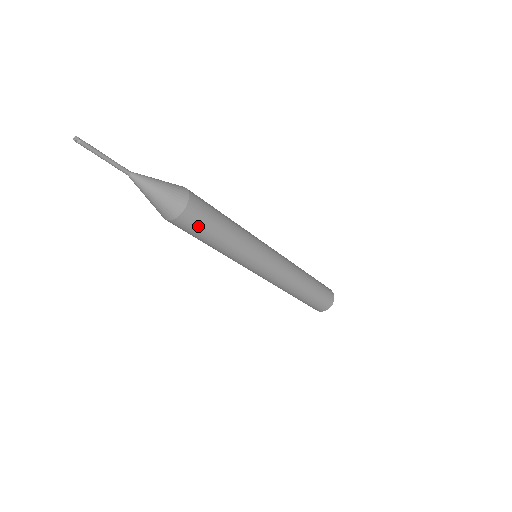
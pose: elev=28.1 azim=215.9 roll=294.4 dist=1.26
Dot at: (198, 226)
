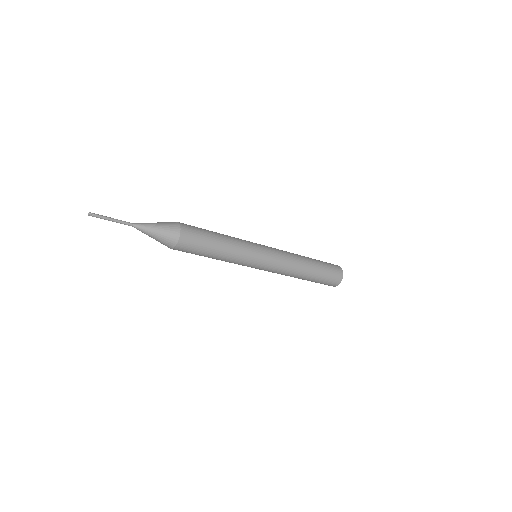
Dot at: occluded
